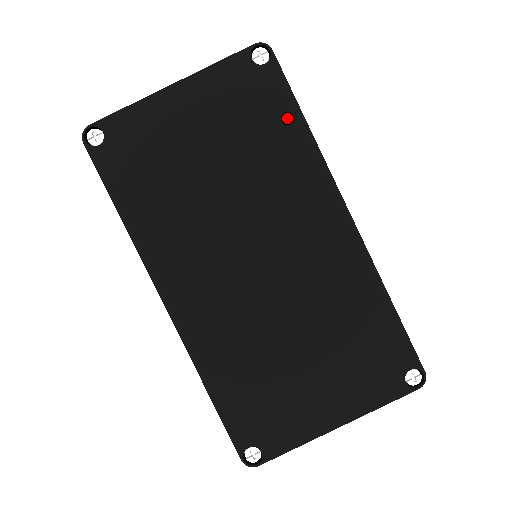
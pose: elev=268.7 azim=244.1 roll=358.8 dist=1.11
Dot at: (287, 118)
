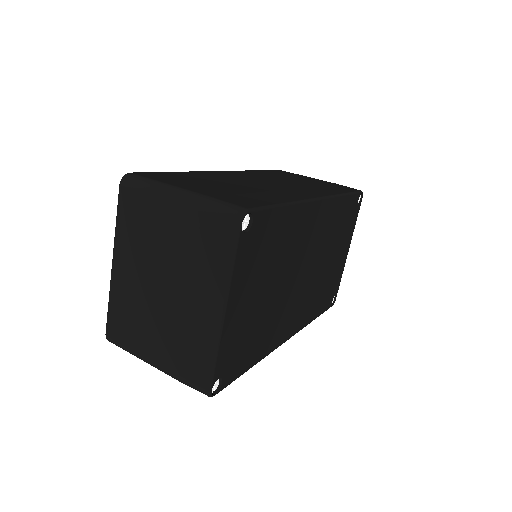
Dot at: (279, 219)
